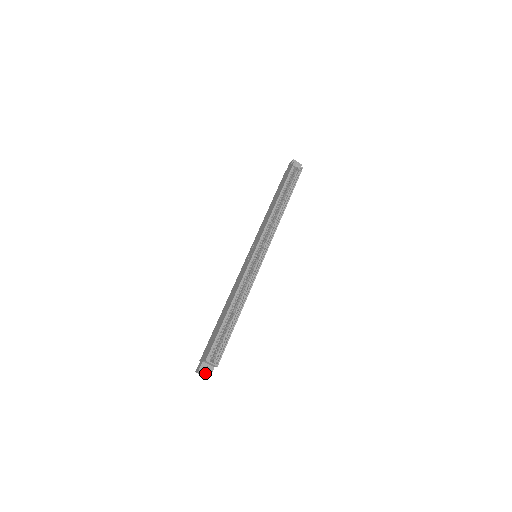
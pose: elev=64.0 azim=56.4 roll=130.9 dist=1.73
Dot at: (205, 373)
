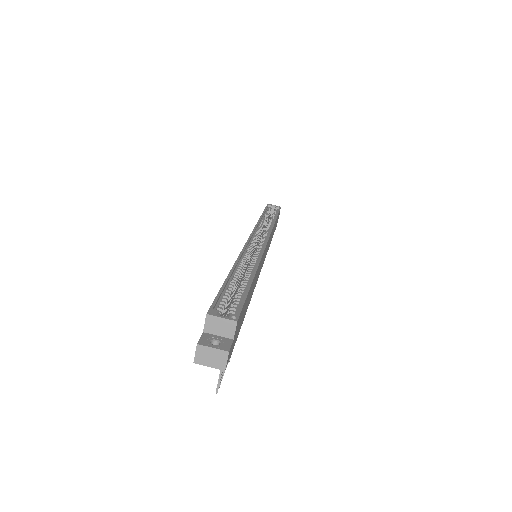
Dot at: (214, 346)
